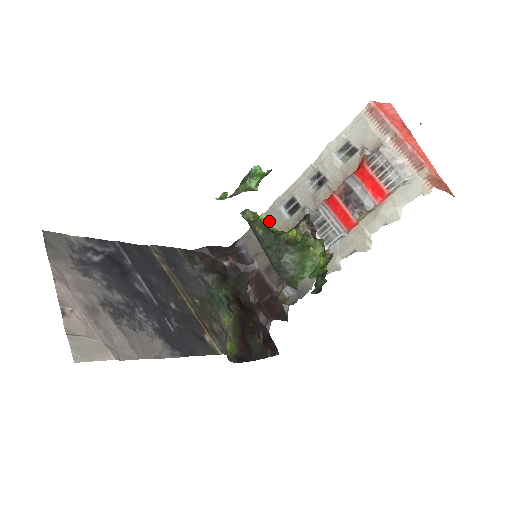
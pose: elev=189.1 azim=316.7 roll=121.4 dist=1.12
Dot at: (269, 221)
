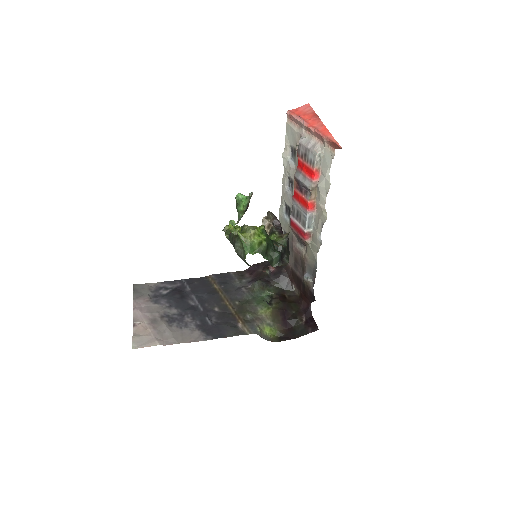
Dot at: (283, 228)
